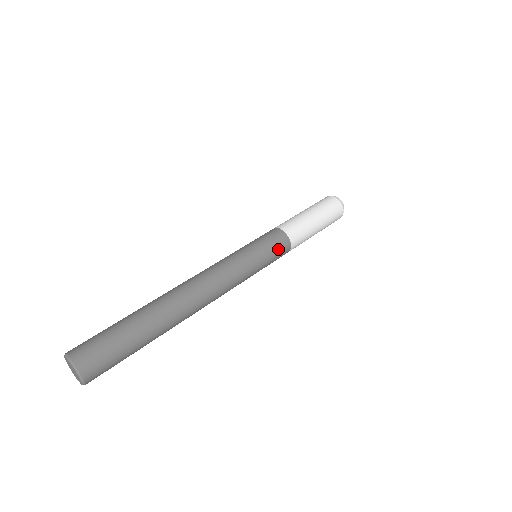
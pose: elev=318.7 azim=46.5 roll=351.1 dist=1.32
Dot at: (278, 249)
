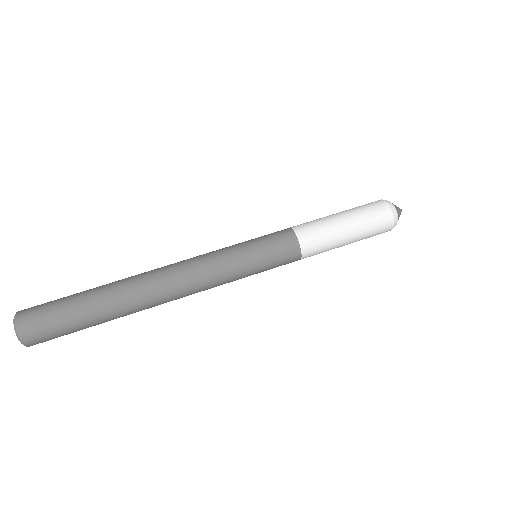
Dot at: (282, 258)
